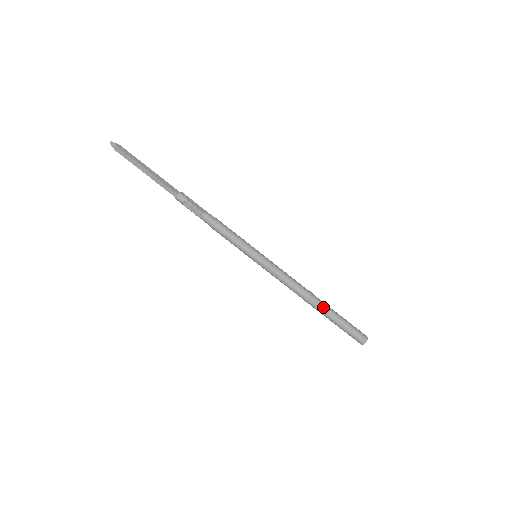
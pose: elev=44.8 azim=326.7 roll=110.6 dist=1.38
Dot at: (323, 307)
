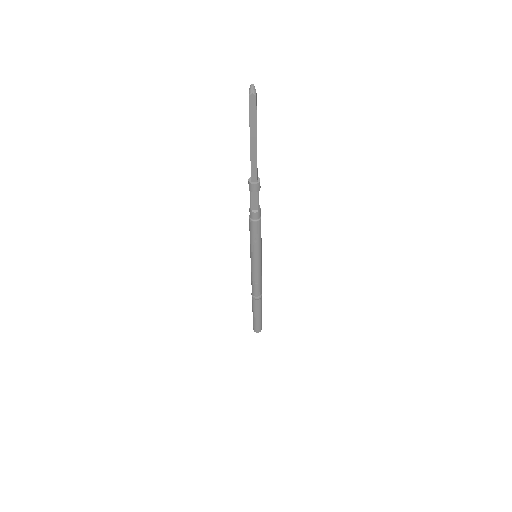
Dot at: (261, 306)
